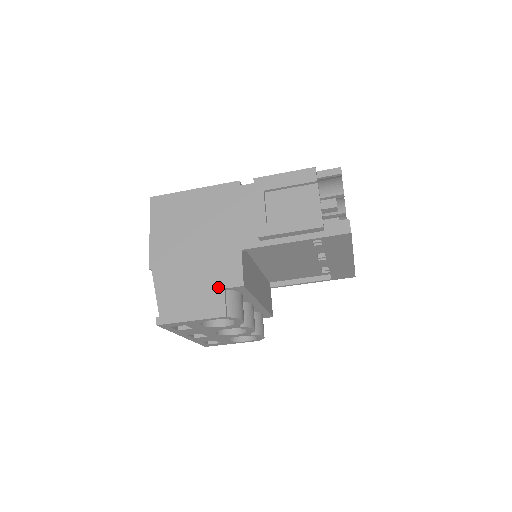
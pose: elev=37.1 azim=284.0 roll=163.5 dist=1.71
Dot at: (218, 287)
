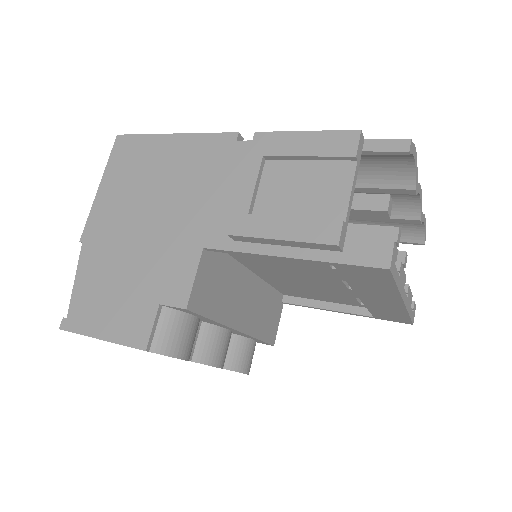
Dot at: (151, 299)
